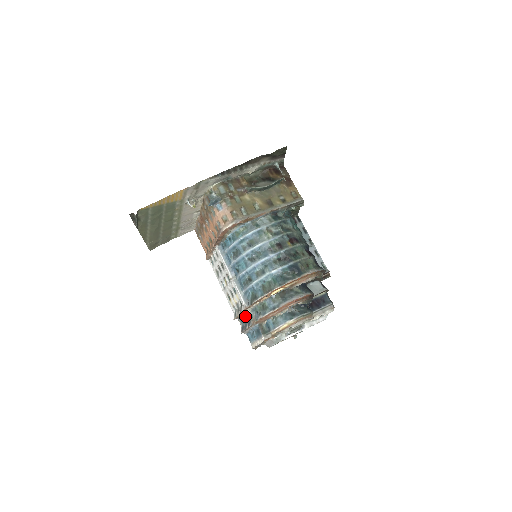
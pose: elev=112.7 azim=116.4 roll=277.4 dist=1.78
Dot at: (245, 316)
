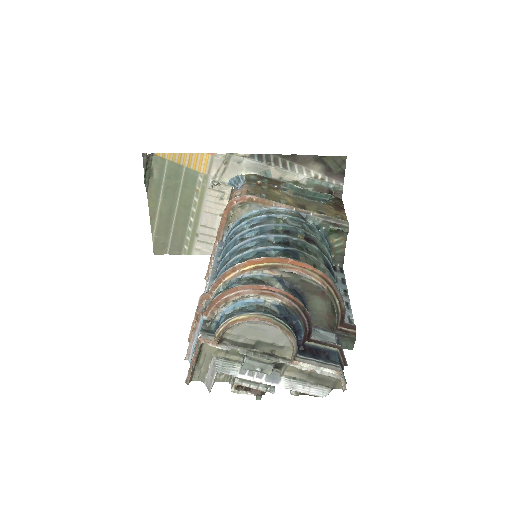
Dot at: occluded
